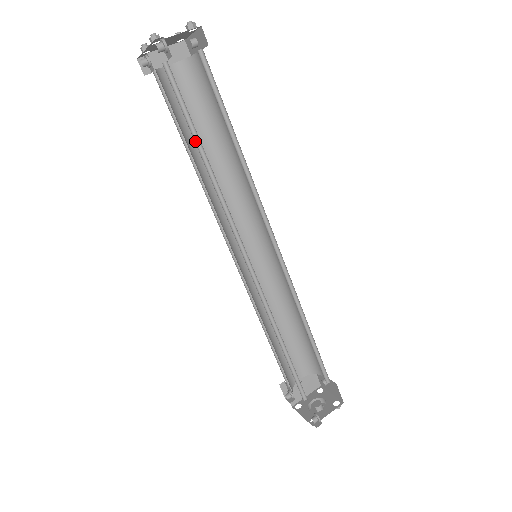
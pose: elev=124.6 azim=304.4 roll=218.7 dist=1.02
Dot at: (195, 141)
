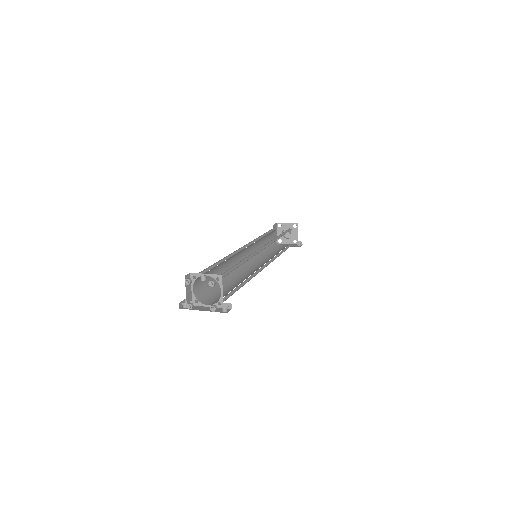
Dot at: (237, 289)
